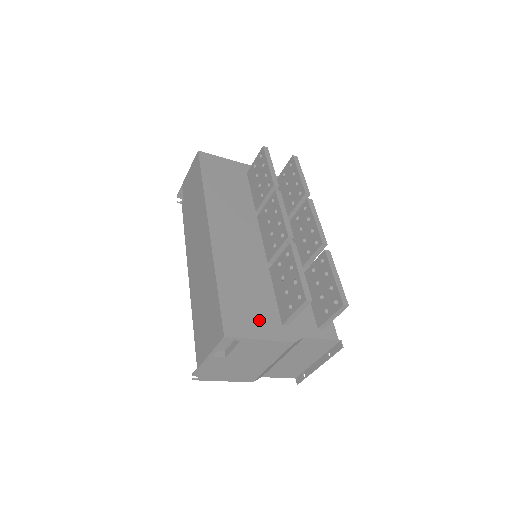
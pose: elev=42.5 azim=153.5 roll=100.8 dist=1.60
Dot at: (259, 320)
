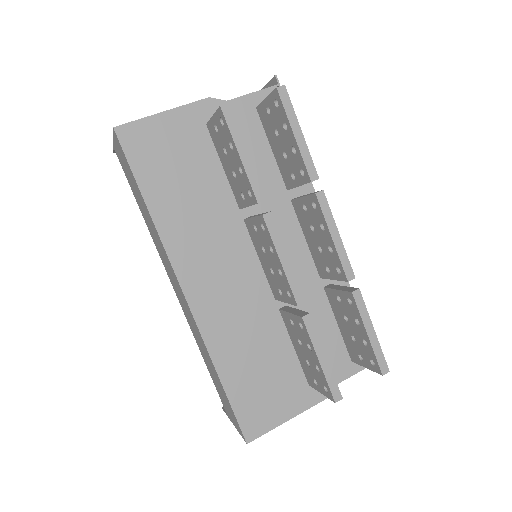
Dot at: (281, 397)
